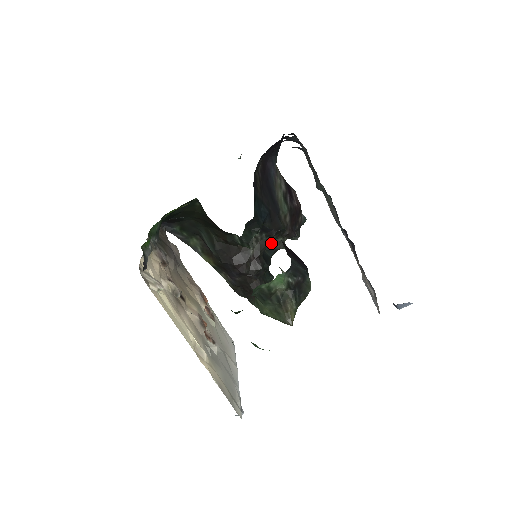
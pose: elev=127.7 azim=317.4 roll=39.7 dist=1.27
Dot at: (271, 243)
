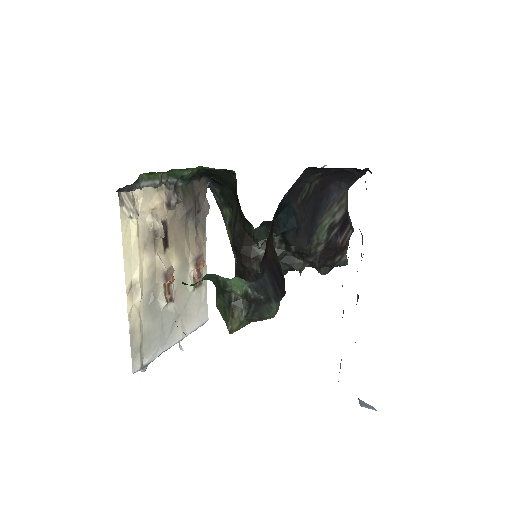
Dot at: (290, 259)
